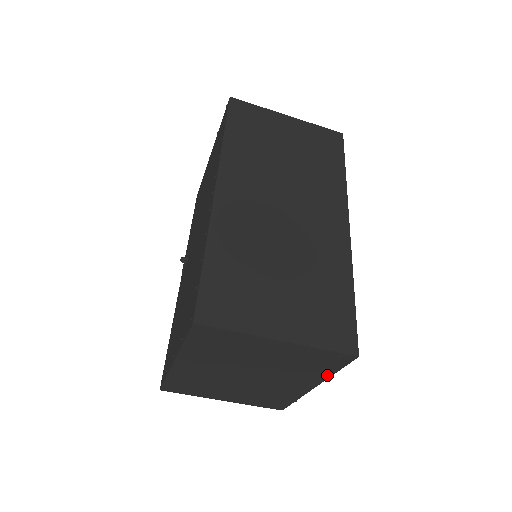
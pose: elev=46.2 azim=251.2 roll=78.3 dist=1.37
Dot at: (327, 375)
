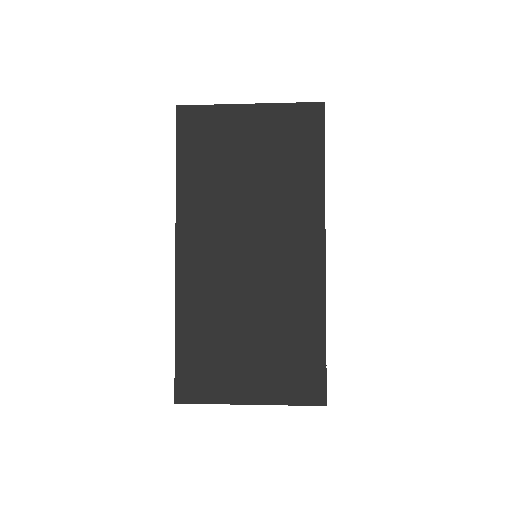
Dot at: occluded
